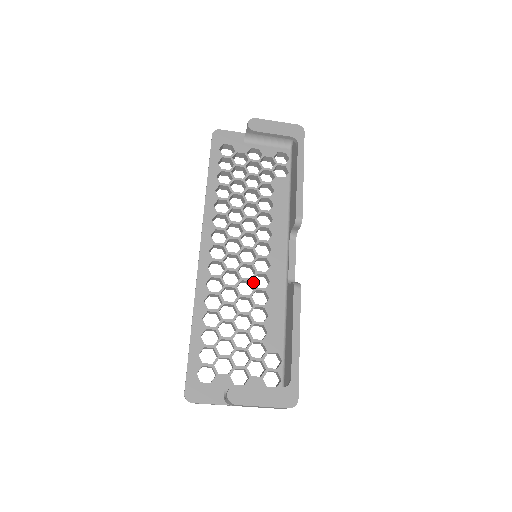
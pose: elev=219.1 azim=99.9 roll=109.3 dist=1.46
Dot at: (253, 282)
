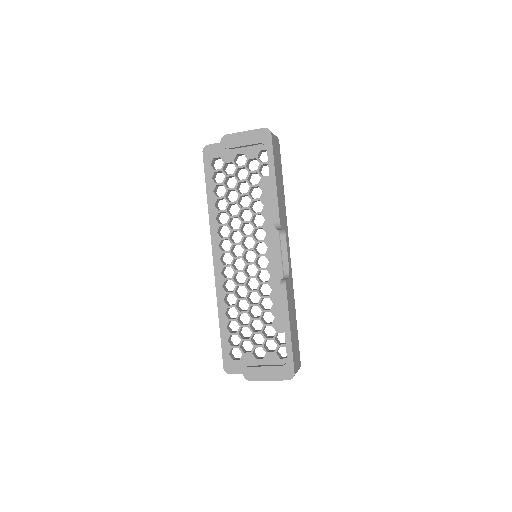
Dot at: (257, 278)
